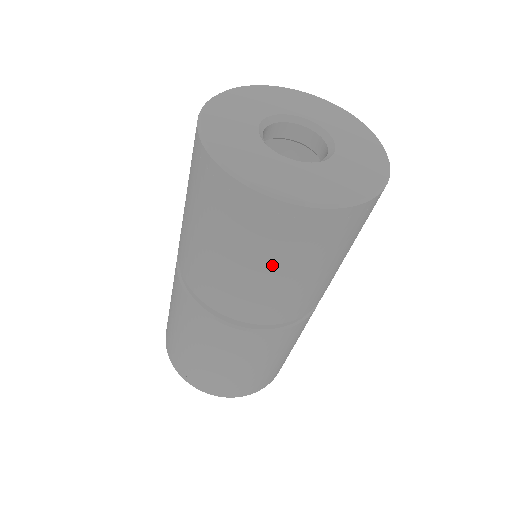
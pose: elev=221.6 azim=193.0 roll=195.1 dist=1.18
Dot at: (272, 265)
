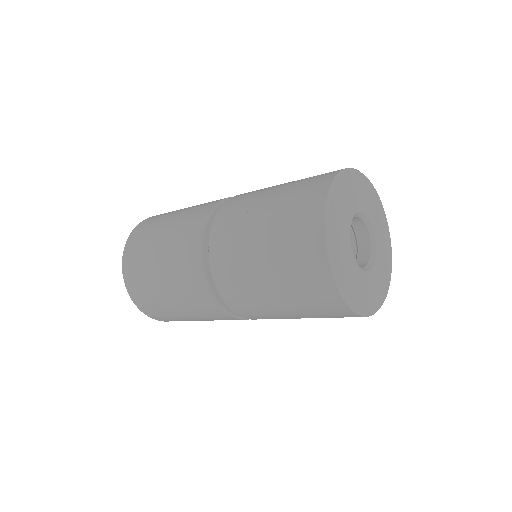
Dot at: occluded
